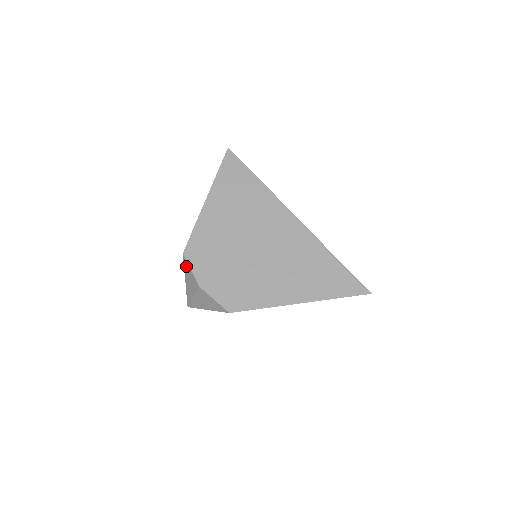
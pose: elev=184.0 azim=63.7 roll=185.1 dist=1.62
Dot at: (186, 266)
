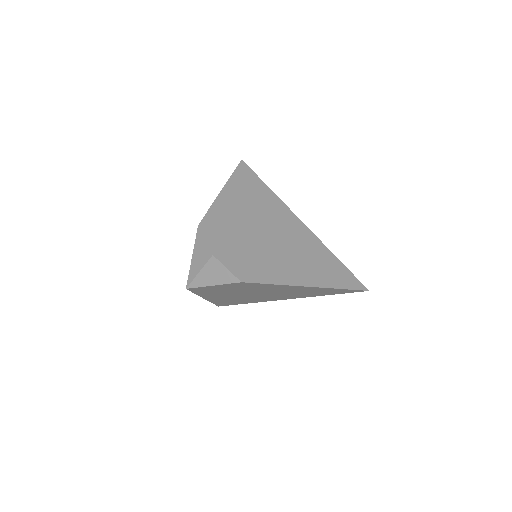
Dot at: (199, 238)
